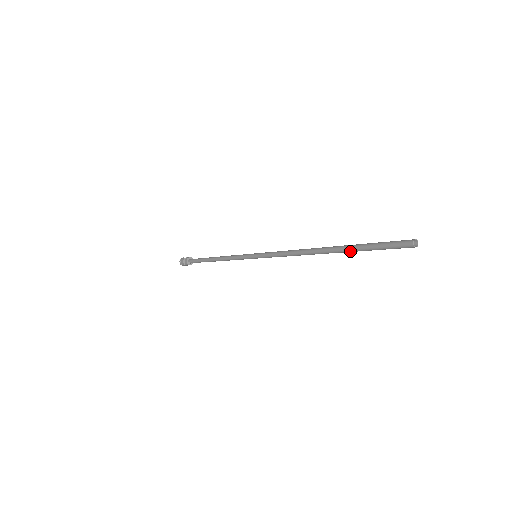
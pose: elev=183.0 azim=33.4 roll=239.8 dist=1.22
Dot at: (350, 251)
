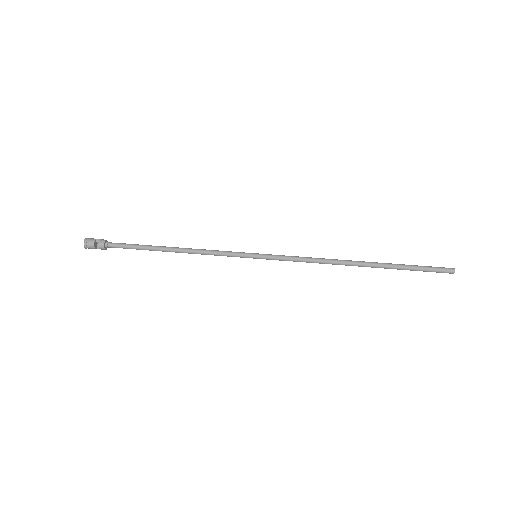
Dot at: occluded
